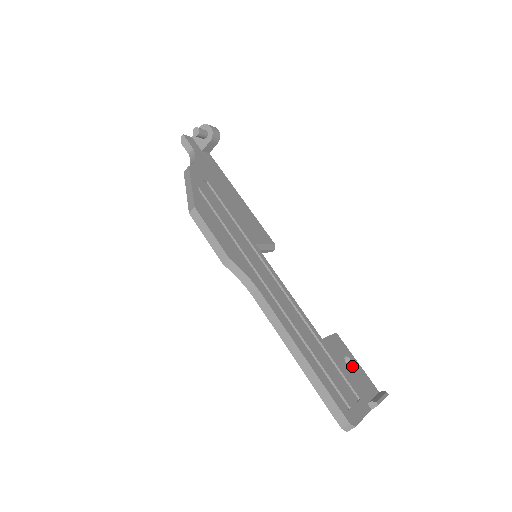
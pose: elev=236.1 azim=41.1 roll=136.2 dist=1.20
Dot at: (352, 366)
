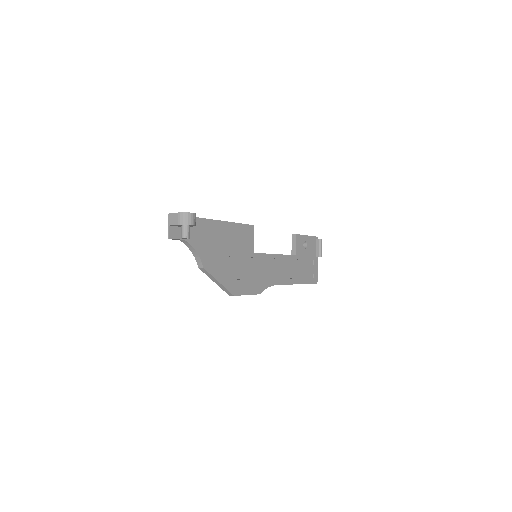
Dot at: (306, 243)
